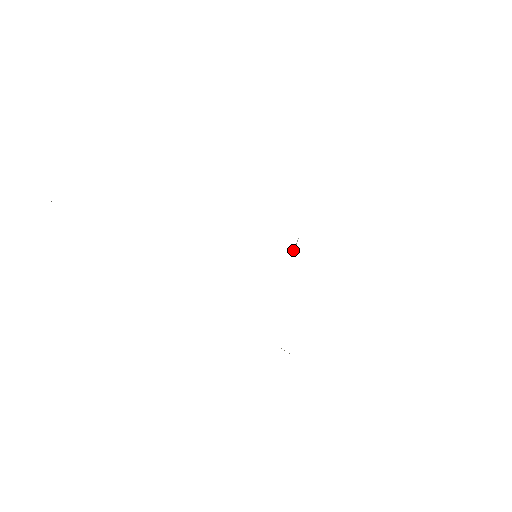
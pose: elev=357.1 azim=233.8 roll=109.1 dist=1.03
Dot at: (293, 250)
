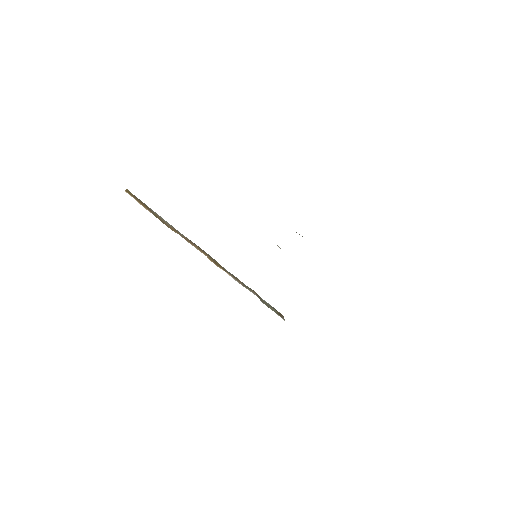
Dot at: occluded
